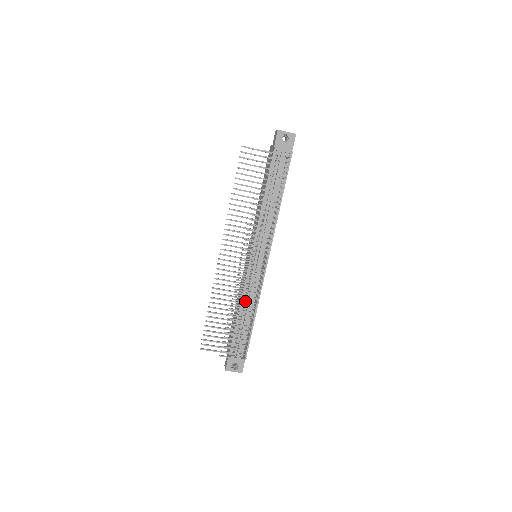
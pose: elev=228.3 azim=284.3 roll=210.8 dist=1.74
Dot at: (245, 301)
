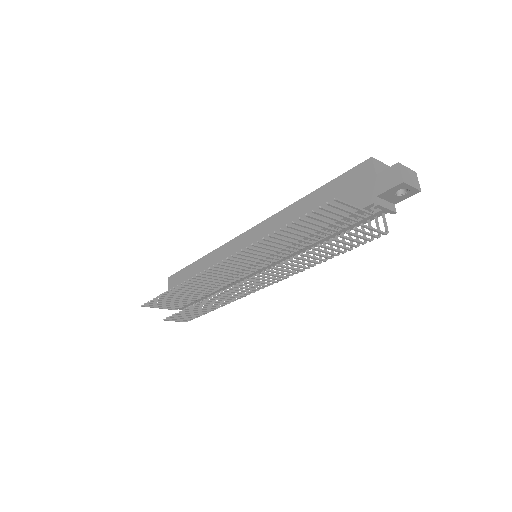
Dot at: (219, 302)
